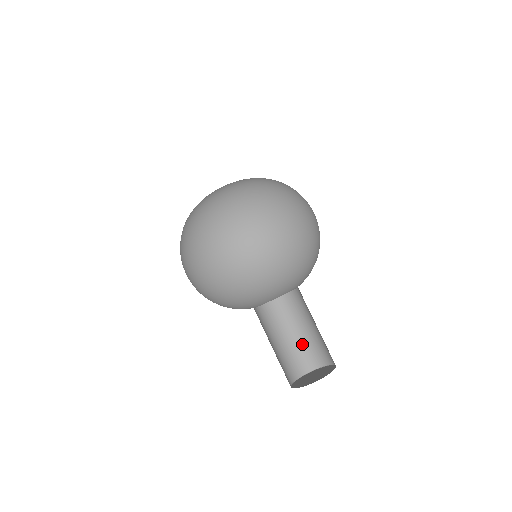
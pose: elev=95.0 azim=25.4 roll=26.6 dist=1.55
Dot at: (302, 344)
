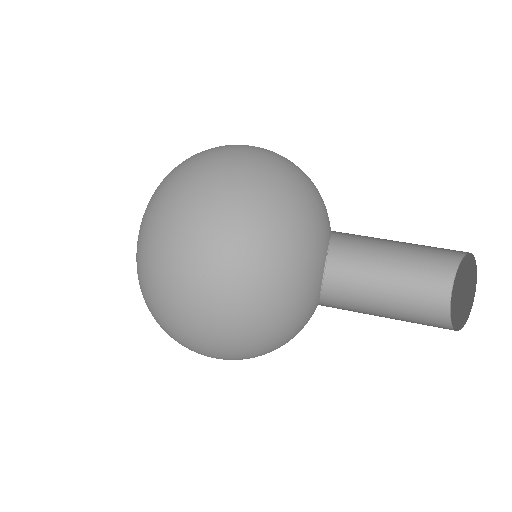
Dot at: (408, 278)
